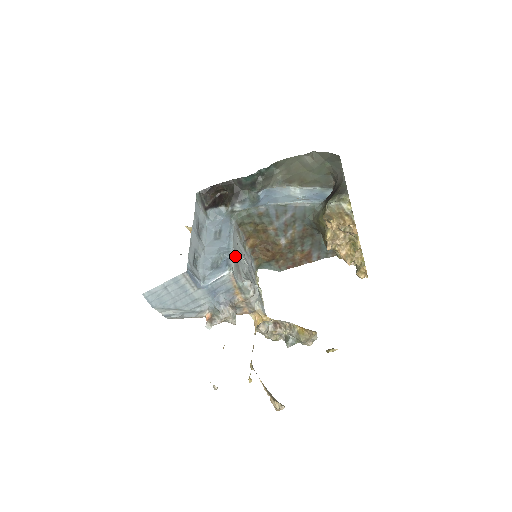
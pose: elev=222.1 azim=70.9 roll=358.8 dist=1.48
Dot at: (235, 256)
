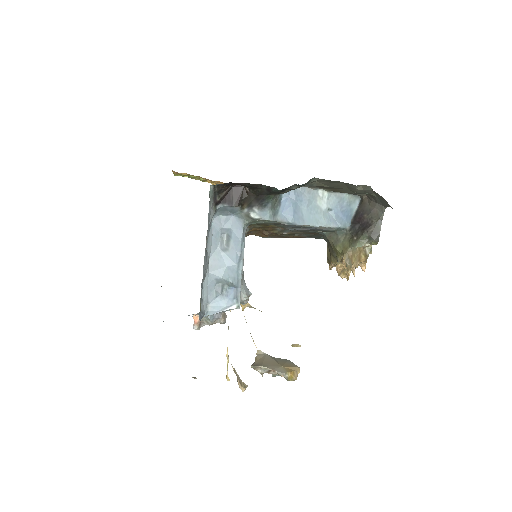
Dot at: (242, 279)
